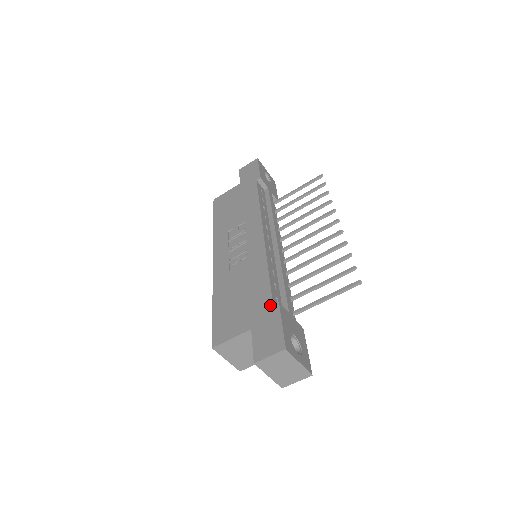
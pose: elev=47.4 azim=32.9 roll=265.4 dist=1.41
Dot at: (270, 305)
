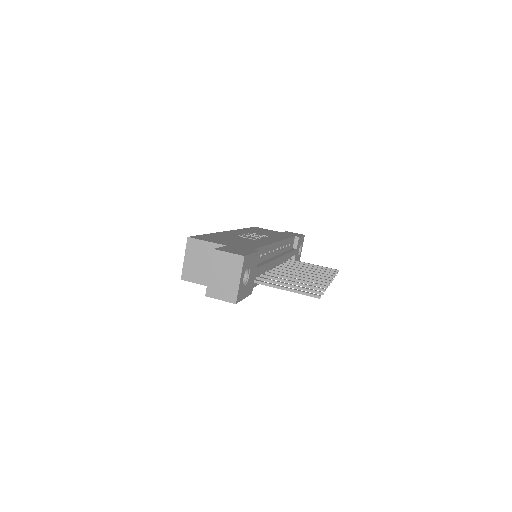
Dot at: (252, 248)
